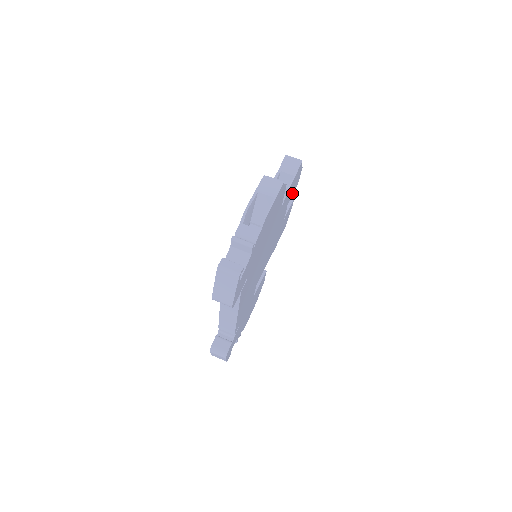
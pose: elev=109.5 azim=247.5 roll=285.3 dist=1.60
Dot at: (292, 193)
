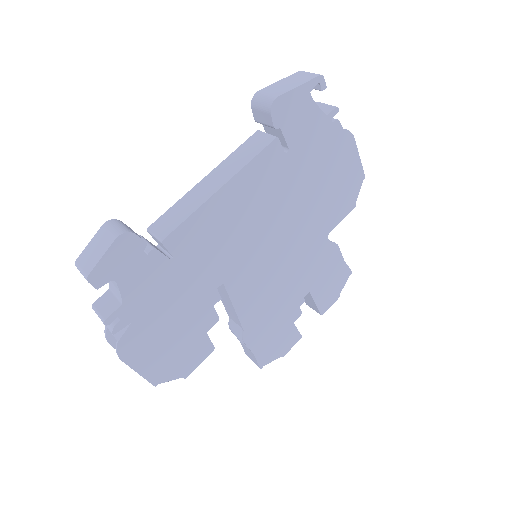
Dot at: (318, 296)
